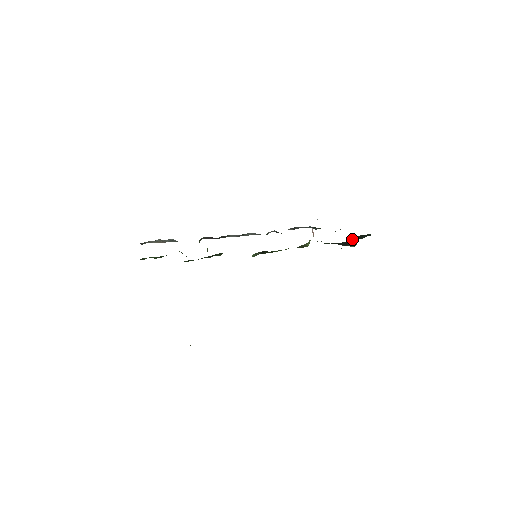
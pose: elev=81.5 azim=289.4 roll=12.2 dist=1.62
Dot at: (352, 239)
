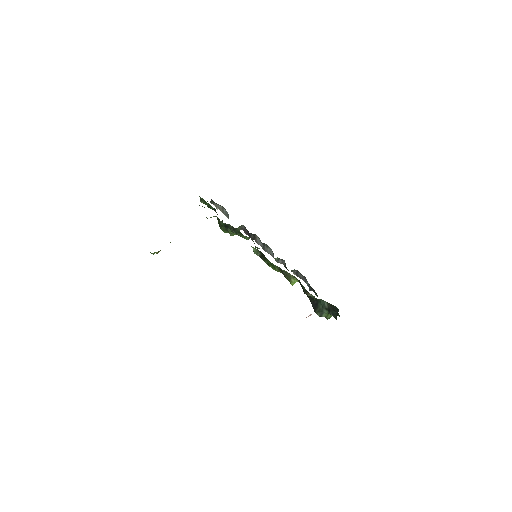
Dot at: (323, 301)
